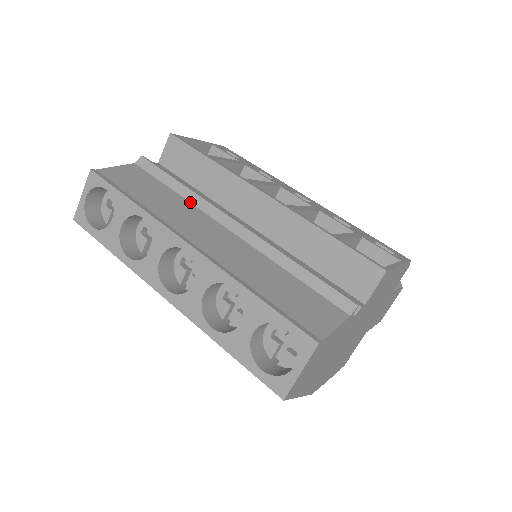
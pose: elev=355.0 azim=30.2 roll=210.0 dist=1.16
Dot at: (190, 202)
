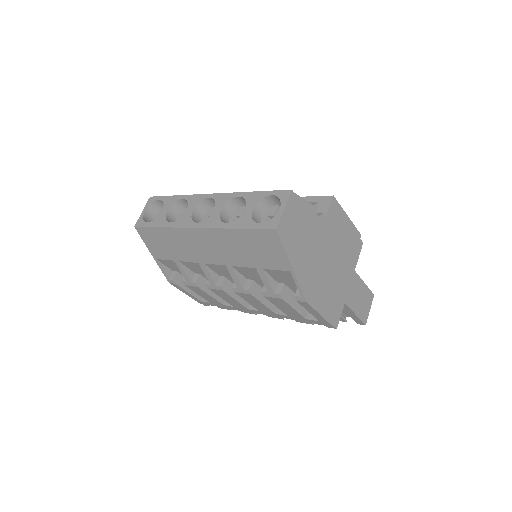
Dot at: occluded
